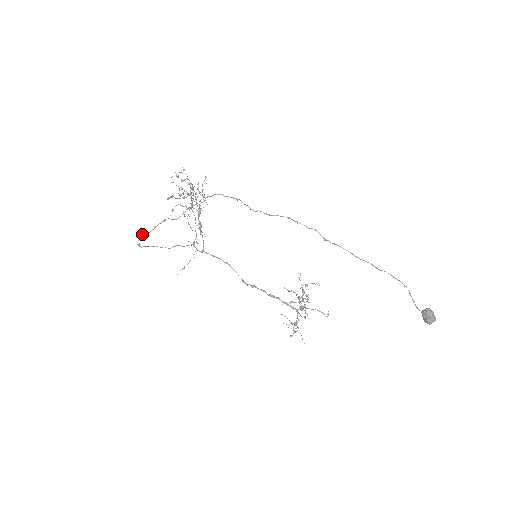
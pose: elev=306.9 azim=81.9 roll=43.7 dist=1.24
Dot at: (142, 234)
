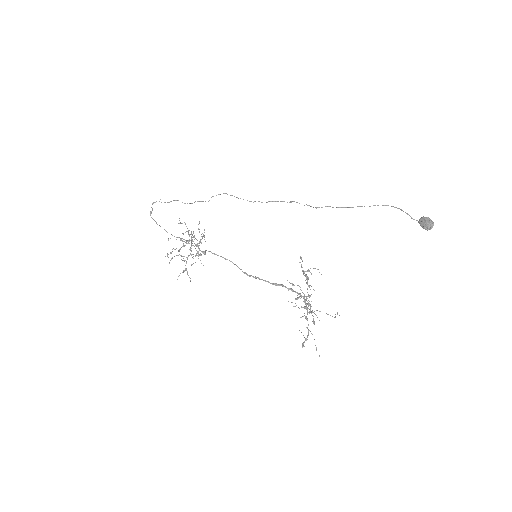
Dot at: occluded
